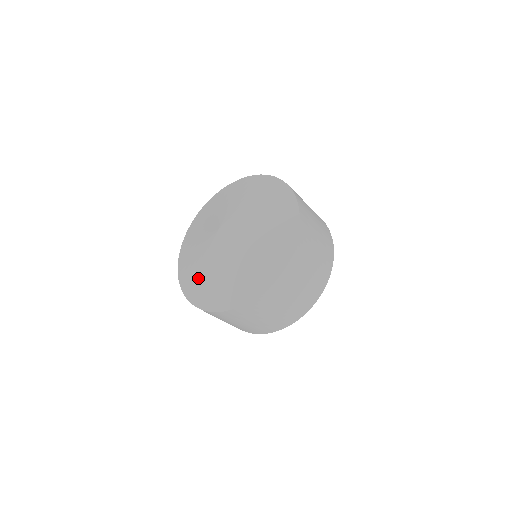
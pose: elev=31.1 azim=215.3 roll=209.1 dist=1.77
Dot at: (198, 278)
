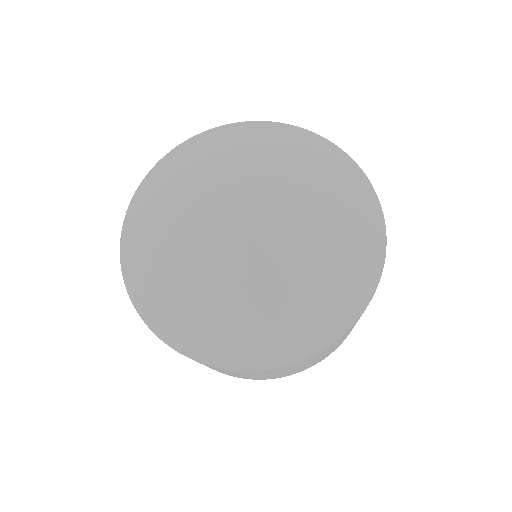
Dot at: (197, 307)
